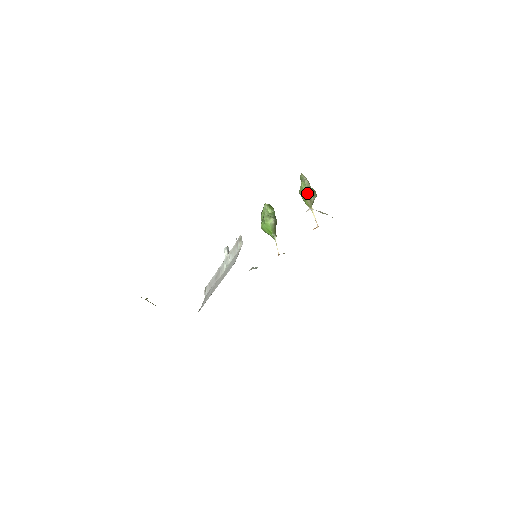
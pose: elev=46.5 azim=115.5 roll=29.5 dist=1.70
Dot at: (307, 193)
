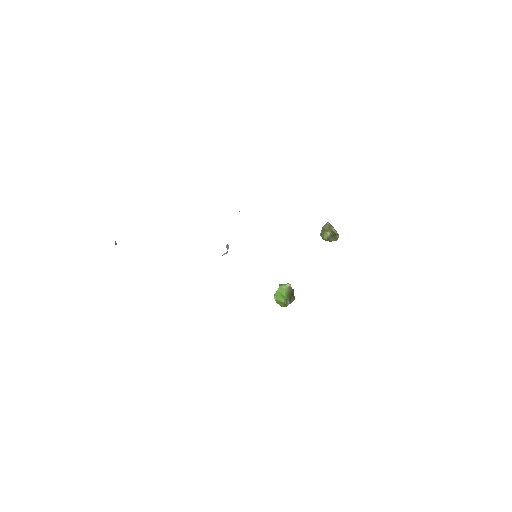
Dot at: (327, 224)
